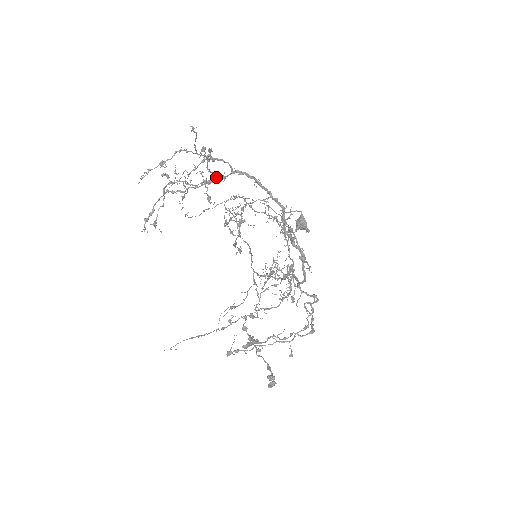
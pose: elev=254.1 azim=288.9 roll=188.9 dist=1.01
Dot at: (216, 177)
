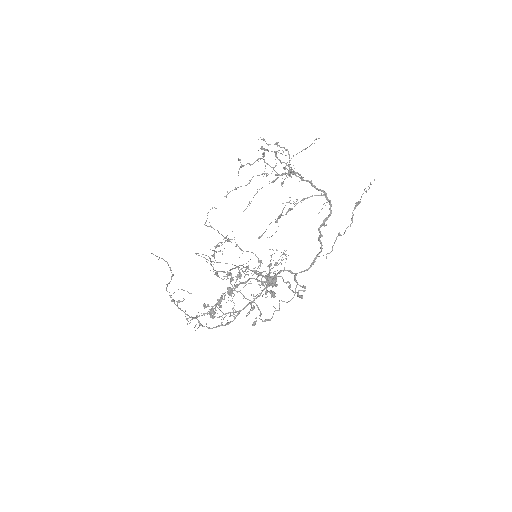
Dot at: occluded
